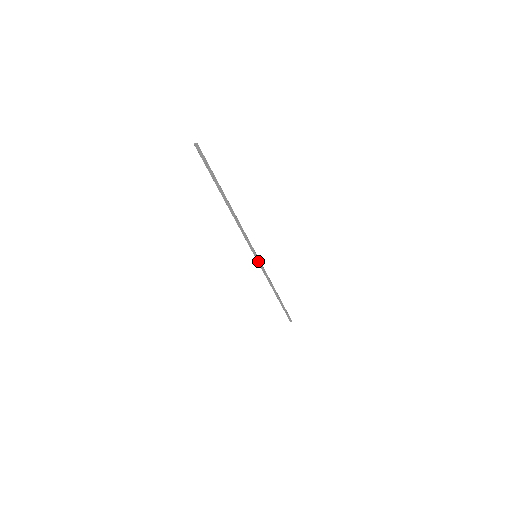
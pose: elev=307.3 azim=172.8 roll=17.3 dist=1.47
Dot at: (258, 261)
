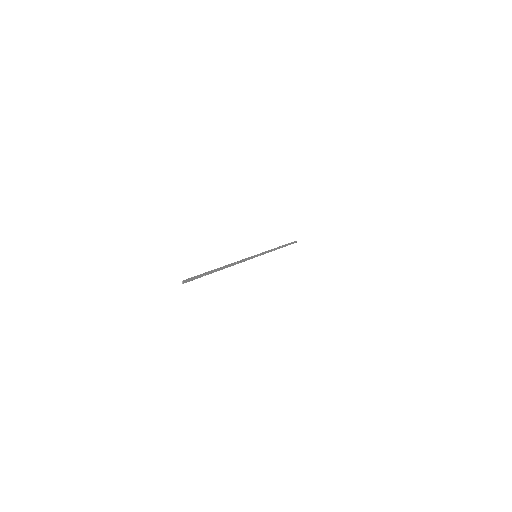
Dot at: (259, 255)
